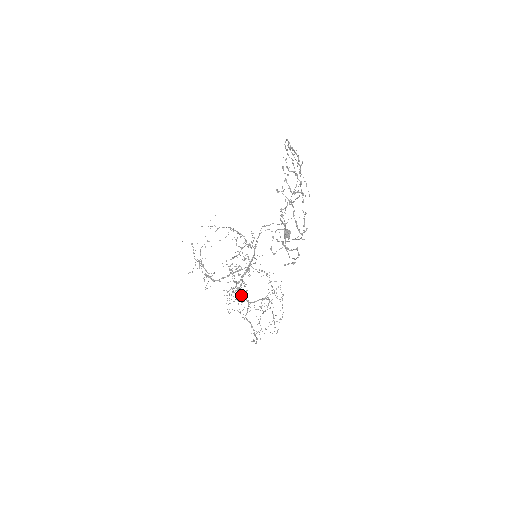
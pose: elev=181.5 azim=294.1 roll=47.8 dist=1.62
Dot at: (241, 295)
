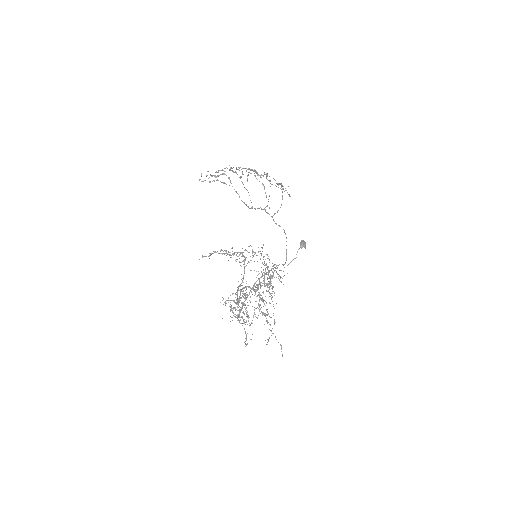
Dot at: (238, 287)
